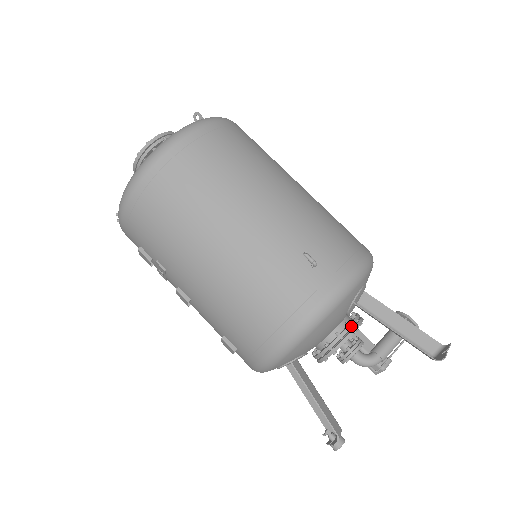
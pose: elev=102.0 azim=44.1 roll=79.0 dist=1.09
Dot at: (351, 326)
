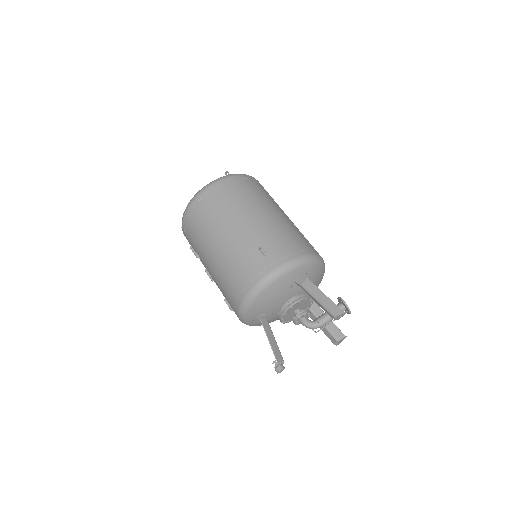
Dot at: (297, 299)
